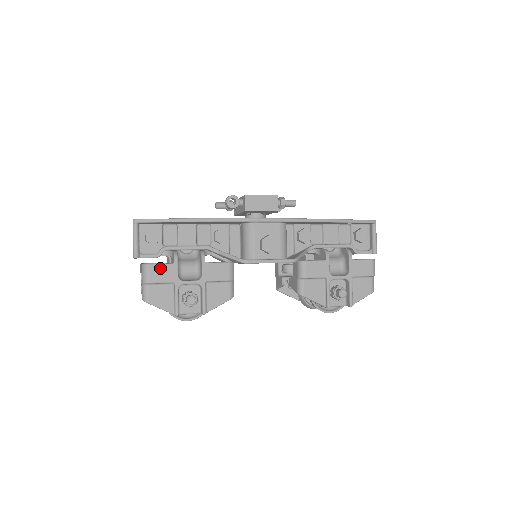
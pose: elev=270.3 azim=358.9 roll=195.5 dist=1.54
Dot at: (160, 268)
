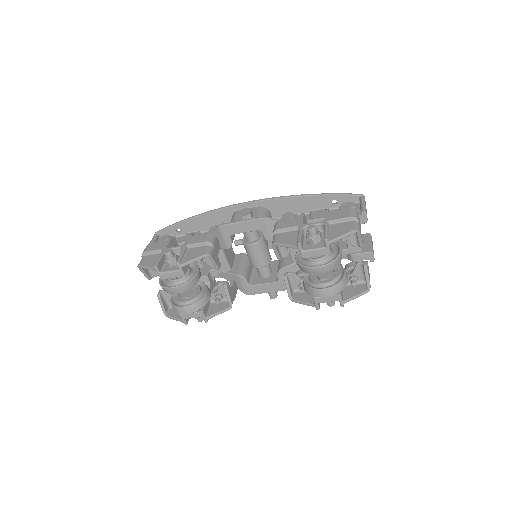
Dot at: (156, 244)
